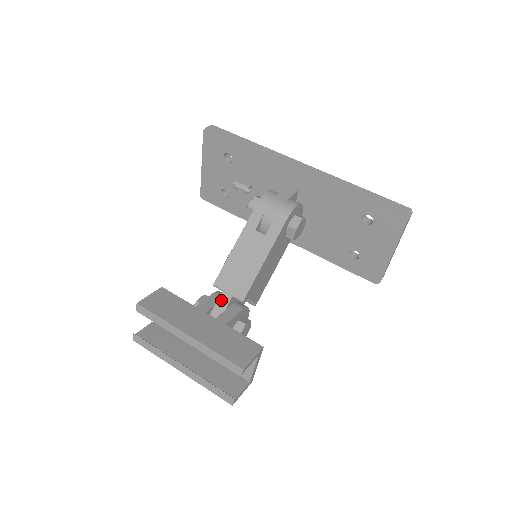
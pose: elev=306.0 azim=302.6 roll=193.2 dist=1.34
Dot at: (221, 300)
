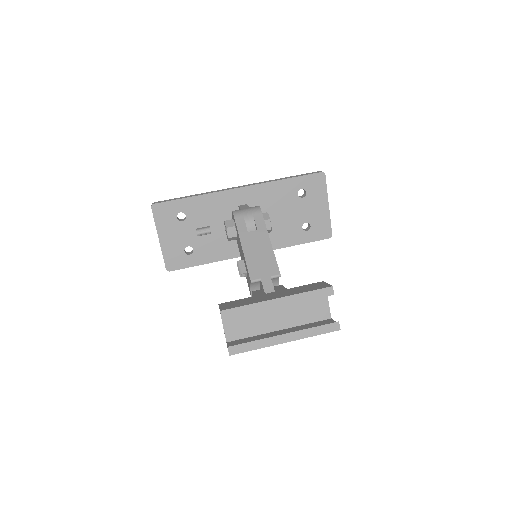
Dot at: (265, 285)
